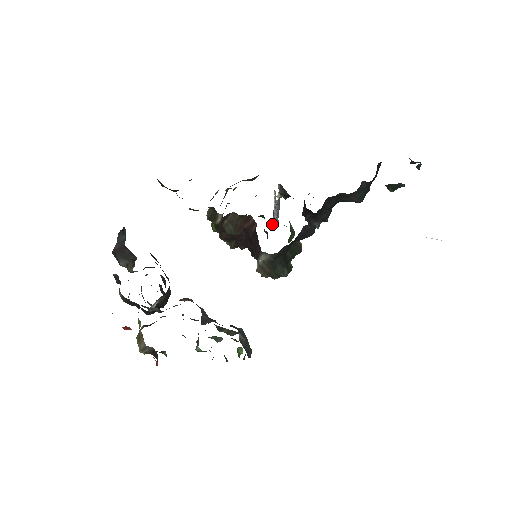
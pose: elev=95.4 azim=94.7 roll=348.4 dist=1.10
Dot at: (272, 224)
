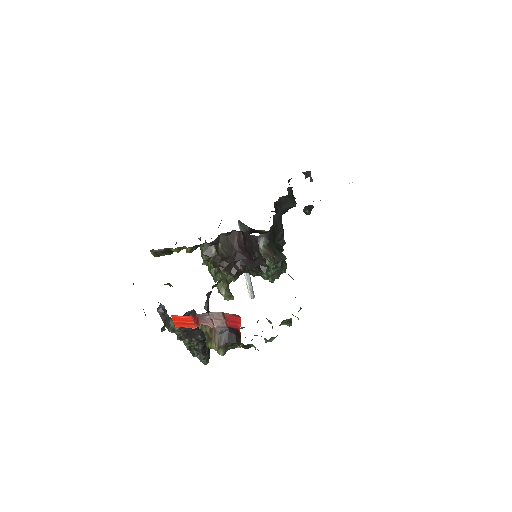
Dot at: (249, 297)
